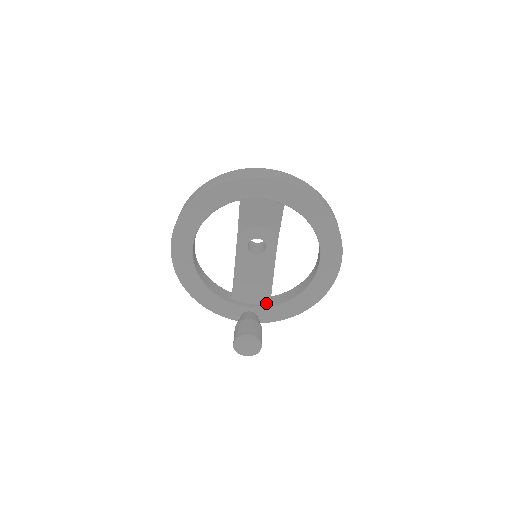
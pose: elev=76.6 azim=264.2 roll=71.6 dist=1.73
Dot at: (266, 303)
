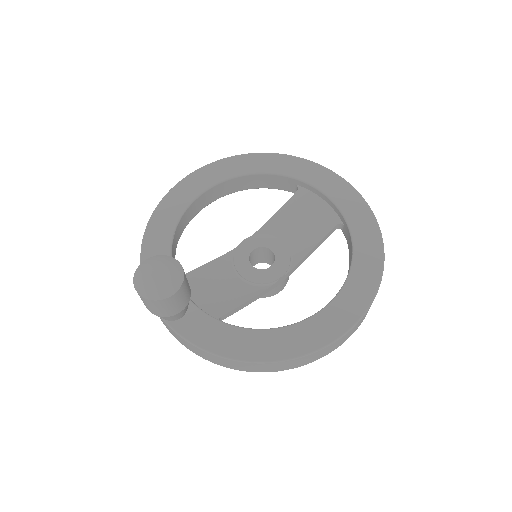
Dot at: occluded
